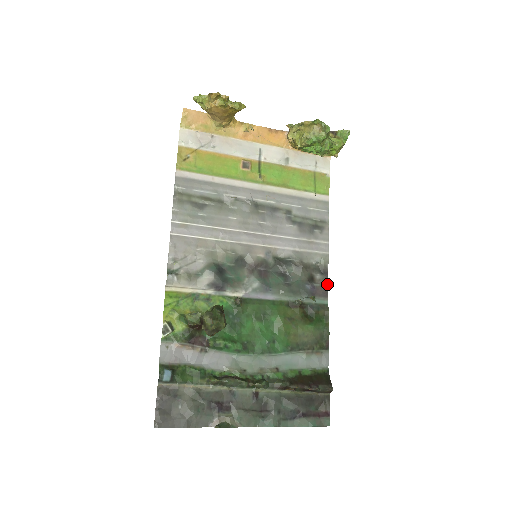
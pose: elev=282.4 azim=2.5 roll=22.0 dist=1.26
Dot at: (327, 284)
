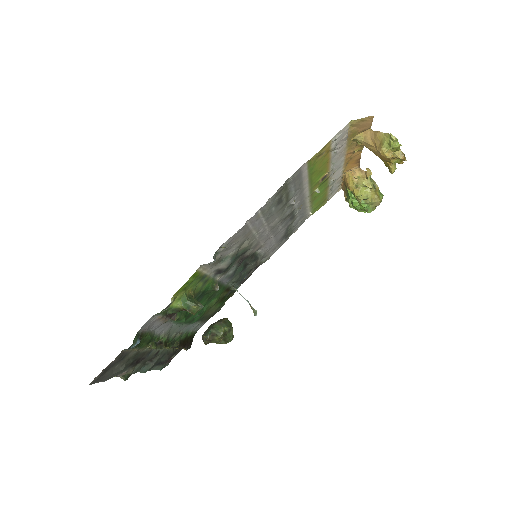
Dot at: occluded
